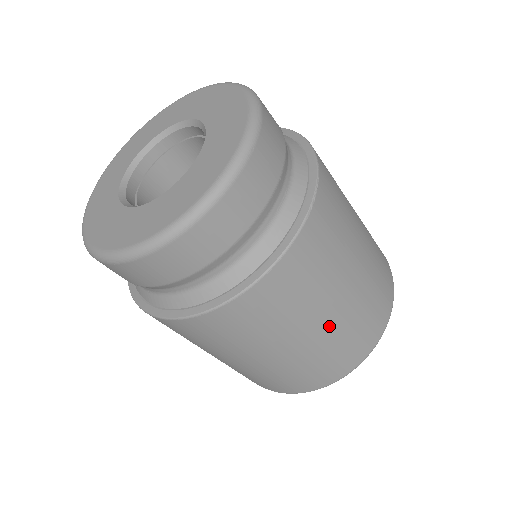
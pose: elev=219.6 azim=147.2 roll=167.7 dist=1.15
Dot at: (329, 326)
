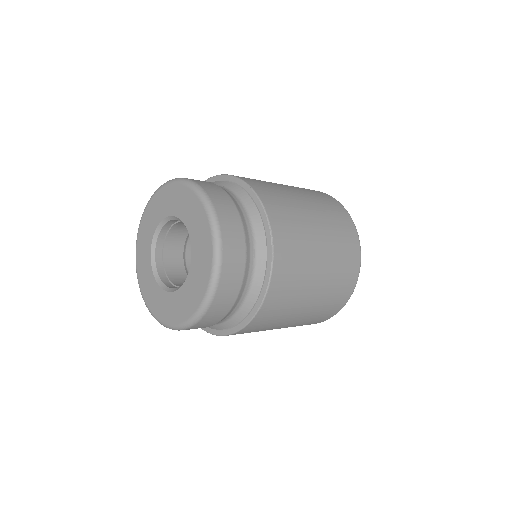
Dot at: (318, 295)
